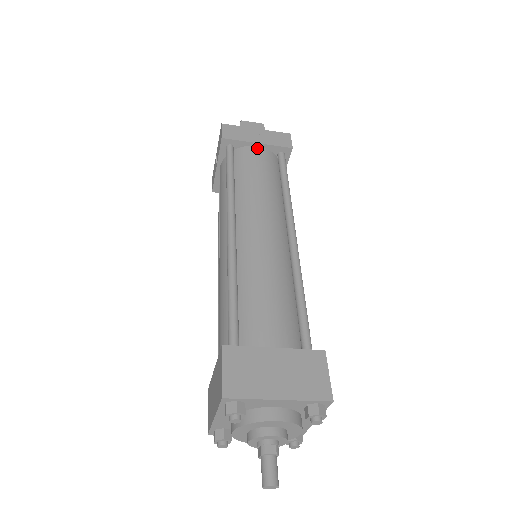
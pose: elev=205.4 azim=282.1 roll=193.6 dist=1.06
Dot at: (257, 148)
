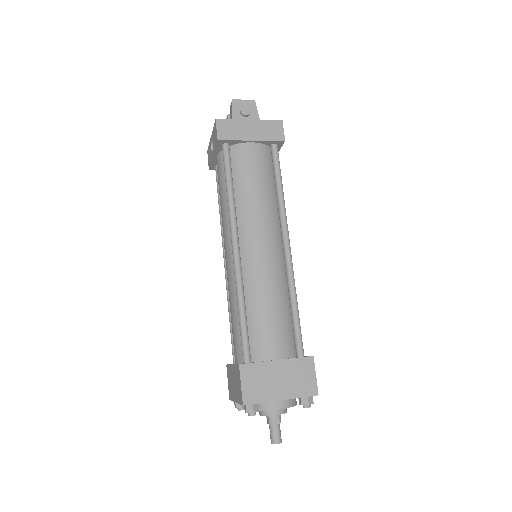
Dot at: (252, 145)
